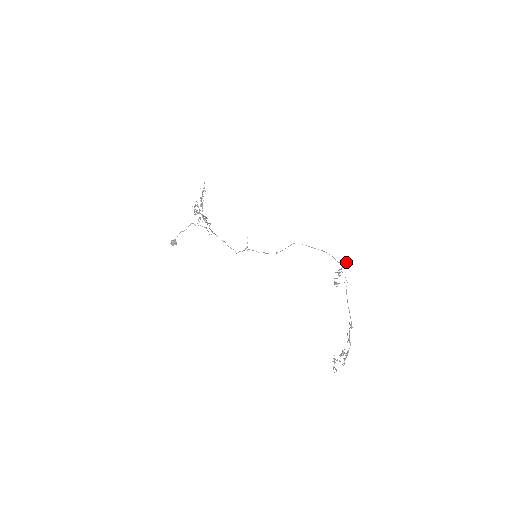
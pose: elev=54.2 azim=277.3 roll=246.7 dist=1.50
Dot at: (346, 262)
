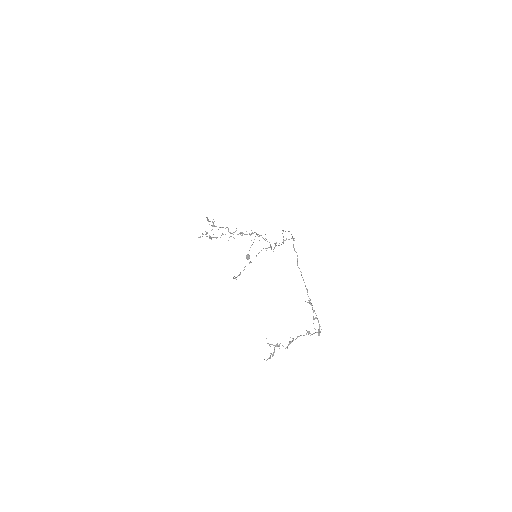
Dot at: occluded
